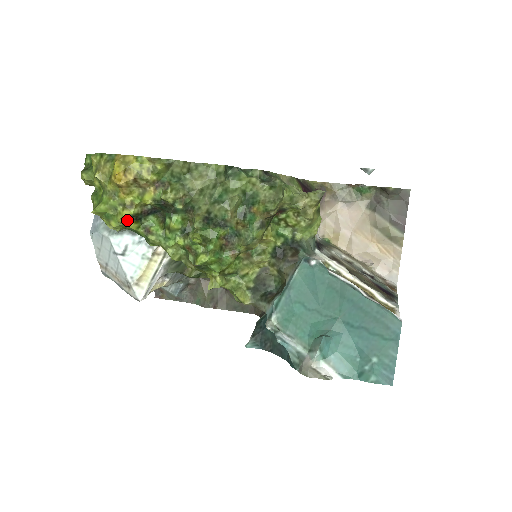
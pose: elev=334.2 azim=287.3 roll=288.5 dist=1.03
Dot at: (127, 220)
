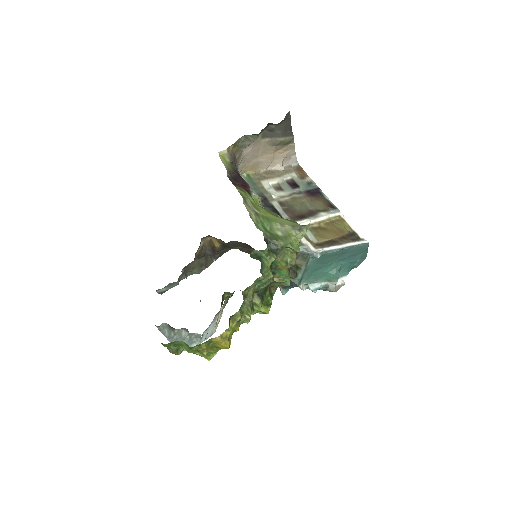
Dot at: occluded
